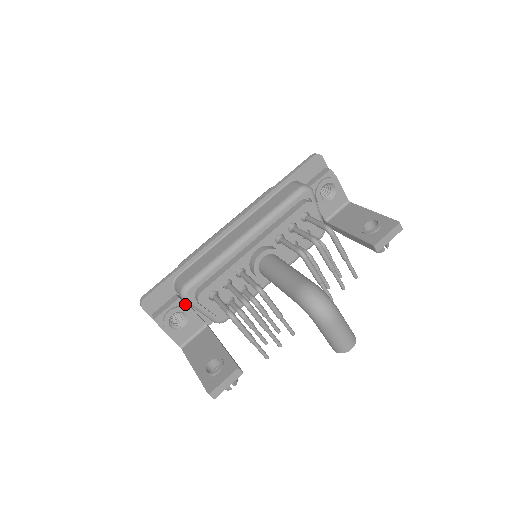
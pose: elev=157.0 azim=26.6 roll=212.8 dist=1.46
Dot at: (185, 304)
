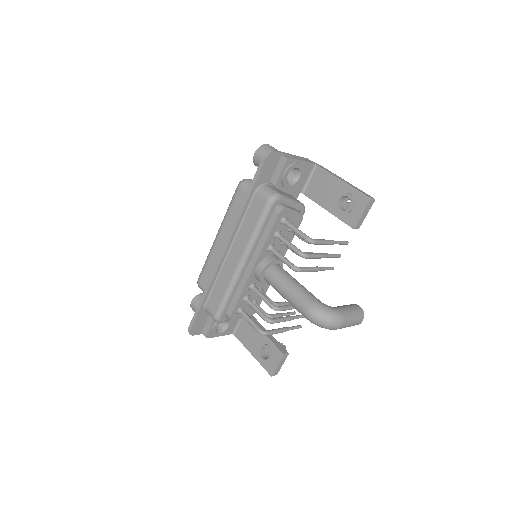
Dot at: occluded
